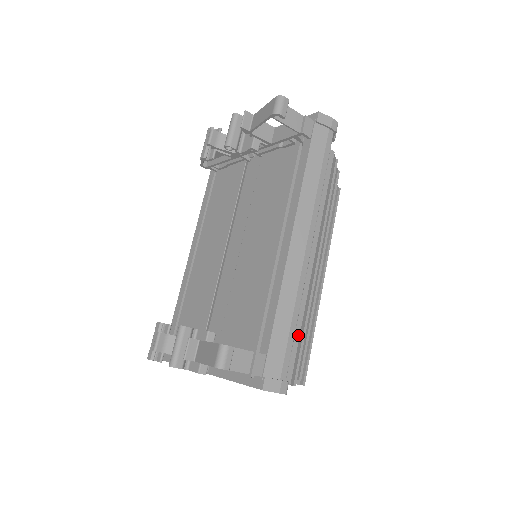
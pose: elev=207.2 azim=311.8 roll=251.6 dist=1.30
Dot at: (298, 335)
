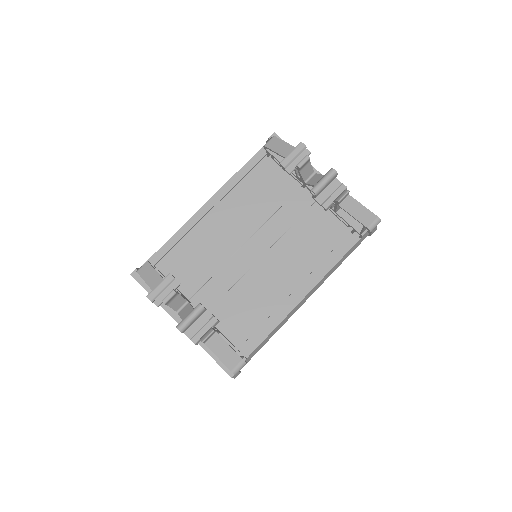
Dot at: occluded
